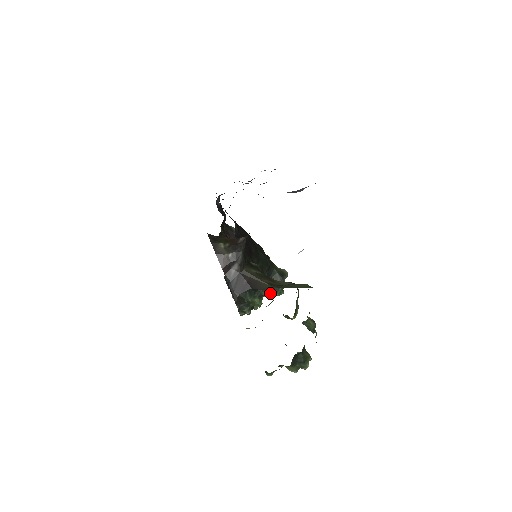
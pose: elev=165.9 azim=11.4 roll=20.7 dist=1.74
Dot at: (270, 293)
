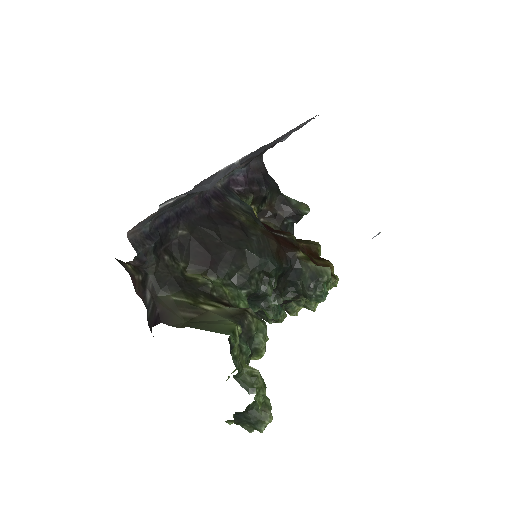
Dot at: (306, 298)
